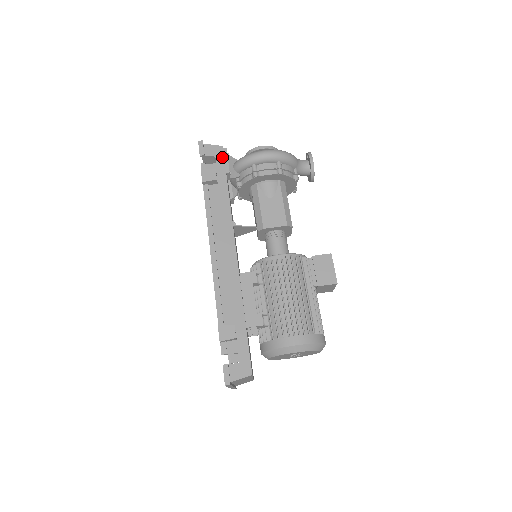
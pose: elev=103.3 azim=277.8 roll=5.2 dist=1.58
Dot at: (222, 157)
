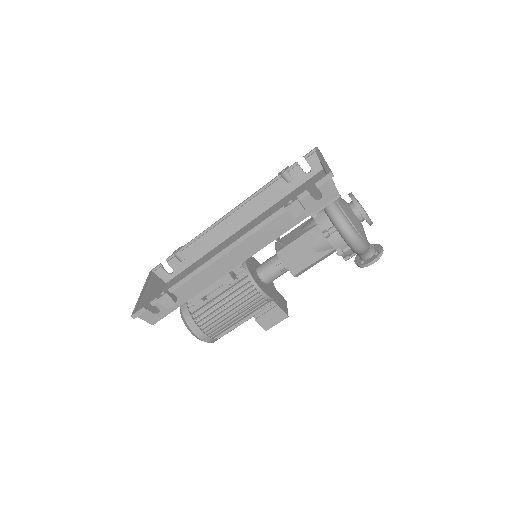
Dot at: (326, 202)
